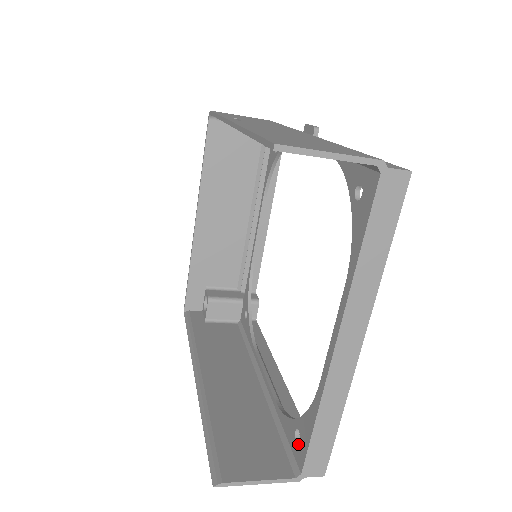
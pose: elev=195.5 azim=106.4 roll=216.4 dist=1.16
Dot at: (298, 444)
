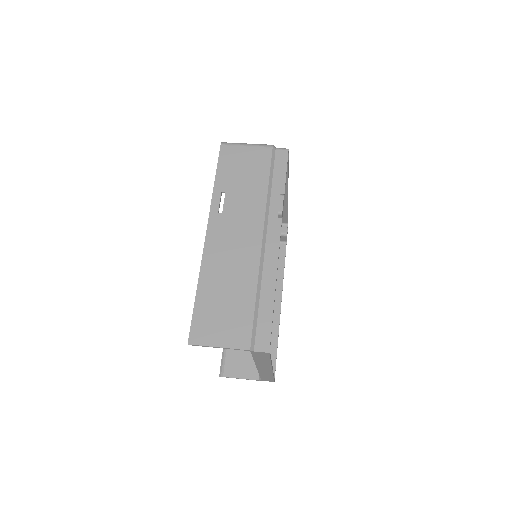
Dot at: occluded
